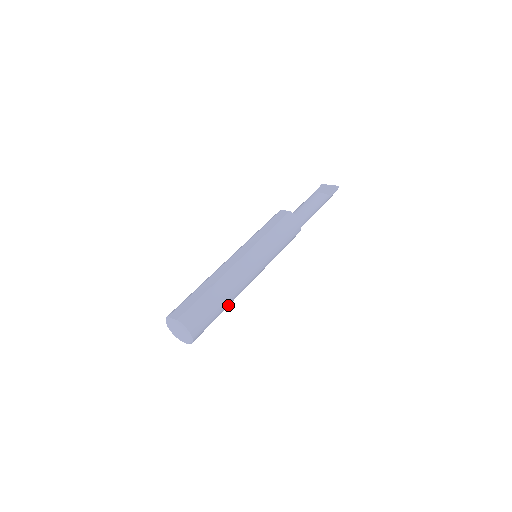
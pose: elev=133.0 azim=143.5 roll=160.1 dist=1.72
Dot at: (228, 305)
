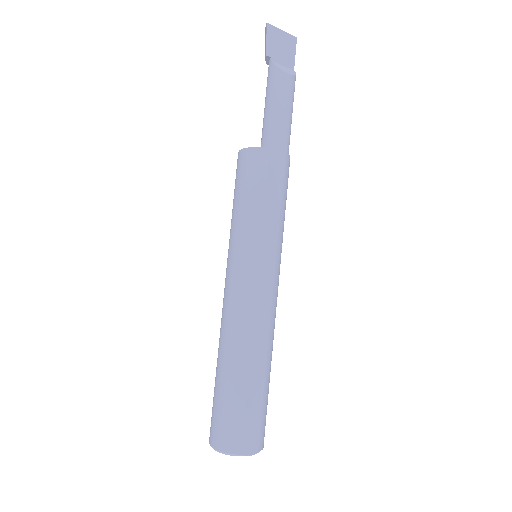
Dot at: occluded
